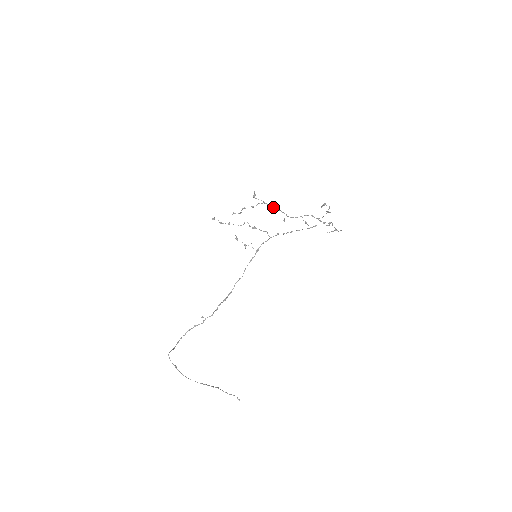
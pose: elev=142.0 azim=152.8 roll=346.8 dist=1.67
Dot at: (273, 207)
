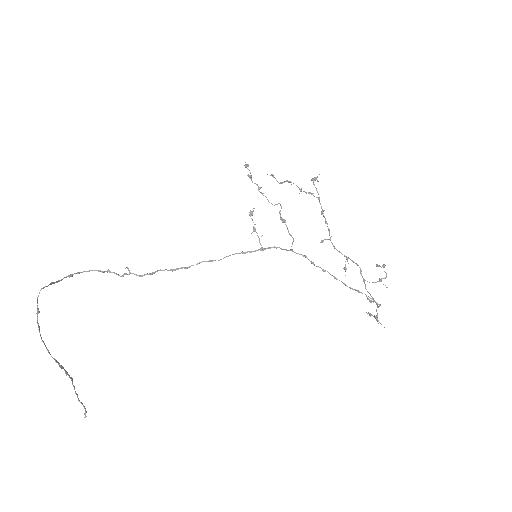
Dot at: (323, 213)
